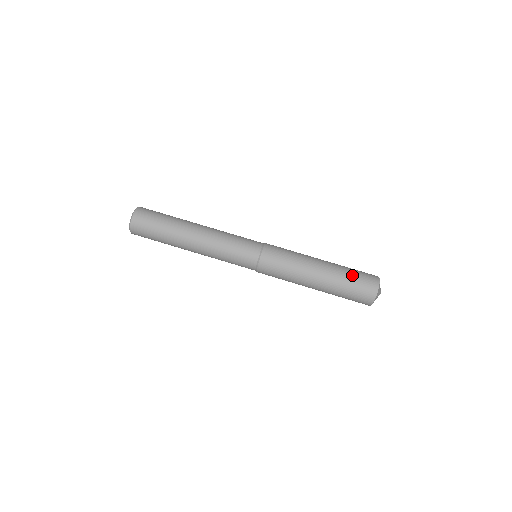
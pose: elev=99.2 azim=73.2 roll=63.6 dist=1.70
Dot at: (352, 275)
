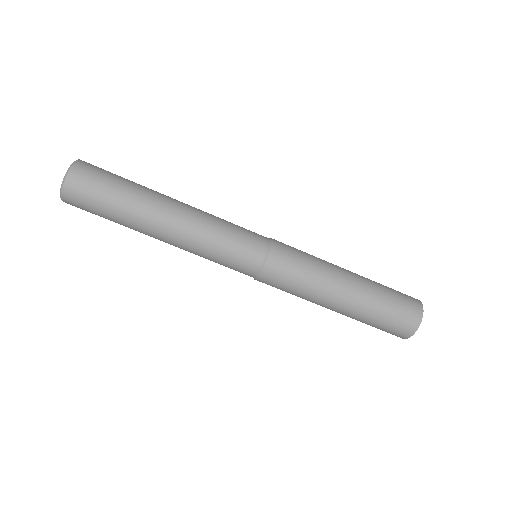
Dot at: (390, 295)
